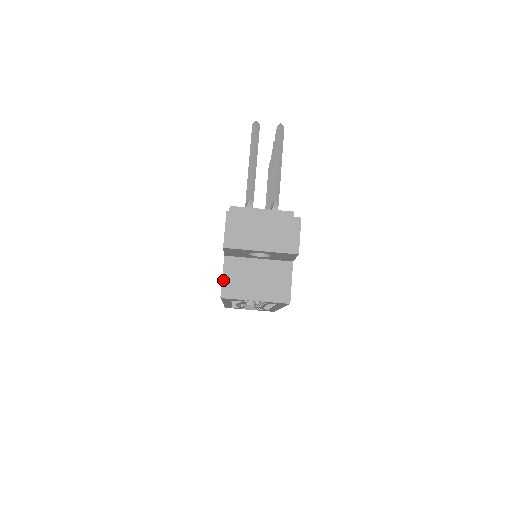
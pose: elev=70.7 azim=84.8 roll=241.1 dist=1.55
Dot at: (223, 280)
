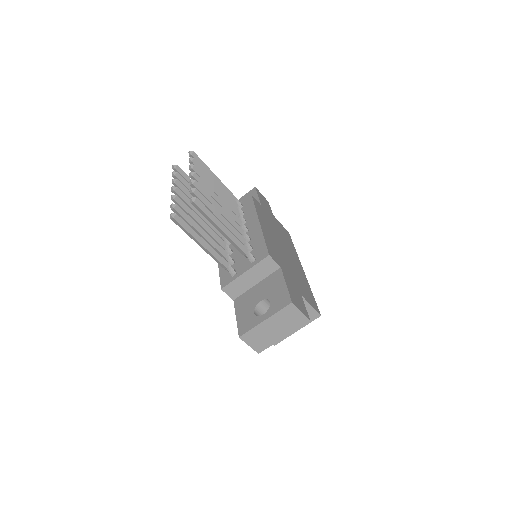
Dot at: occluded
